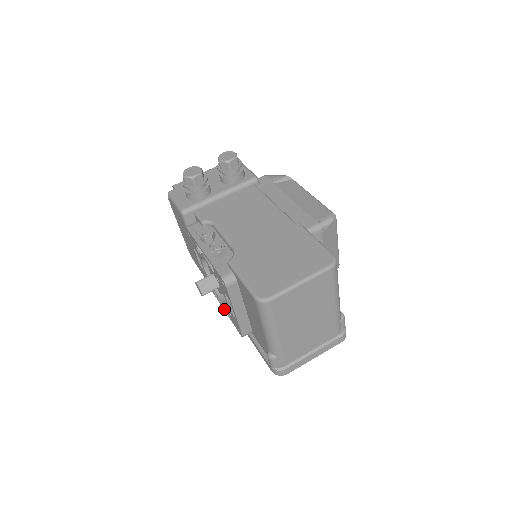
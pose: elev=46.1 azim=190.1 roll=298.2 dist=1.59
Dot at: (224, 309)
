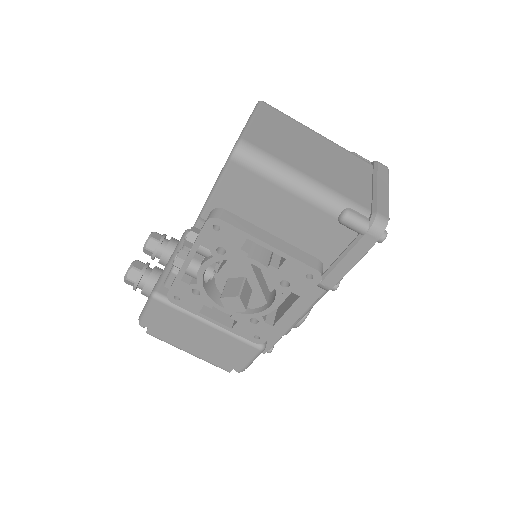
Dot at: (288, 309)
